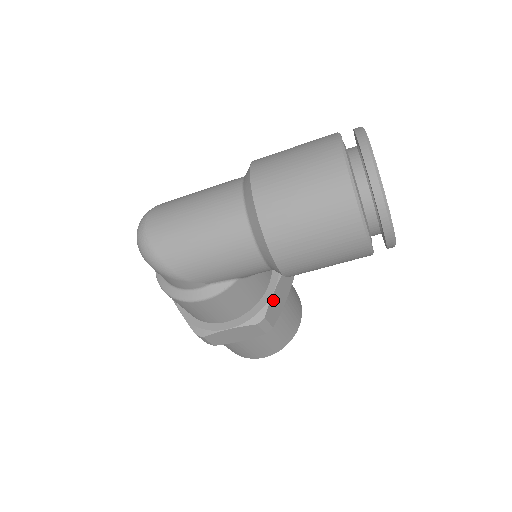
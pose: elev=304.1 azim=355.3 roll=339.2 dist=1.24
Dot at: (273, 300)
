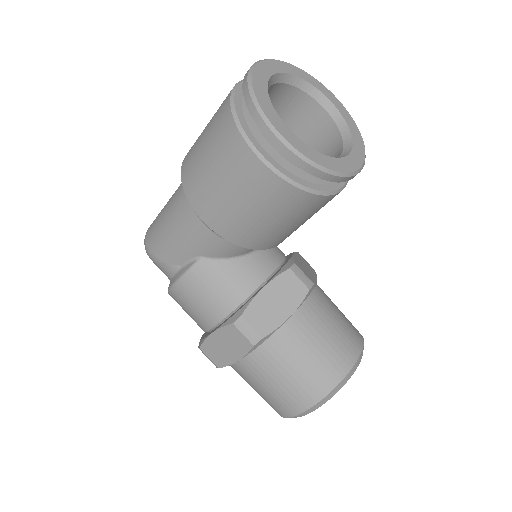
Dot at: (260, 300)
